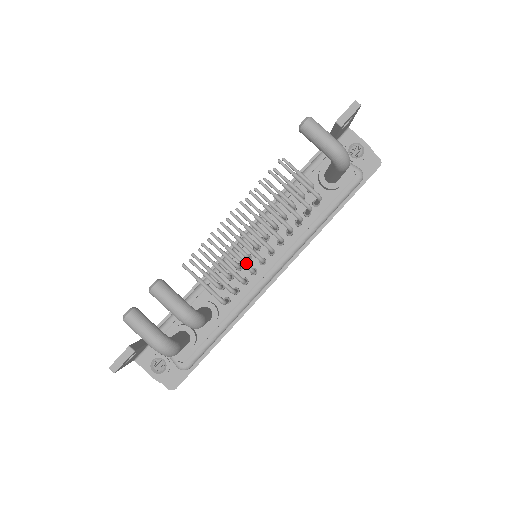
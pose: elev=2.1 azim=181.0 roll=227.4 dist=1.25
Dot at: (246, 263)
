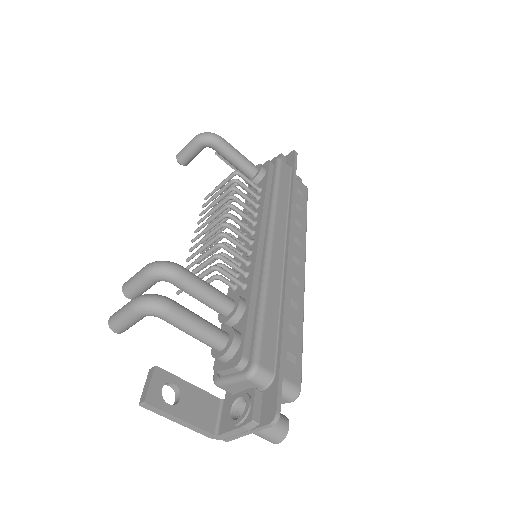
Dot at: (214, 237)
